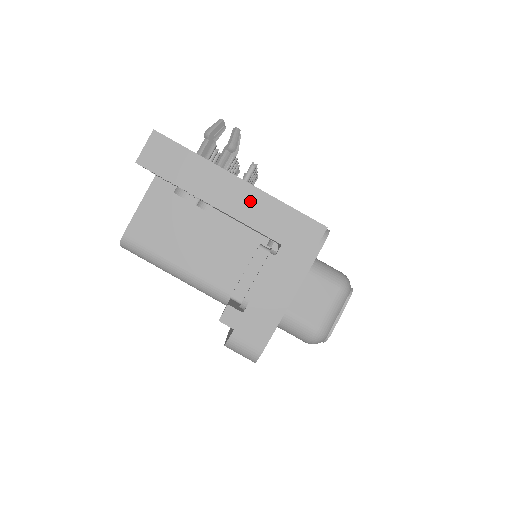
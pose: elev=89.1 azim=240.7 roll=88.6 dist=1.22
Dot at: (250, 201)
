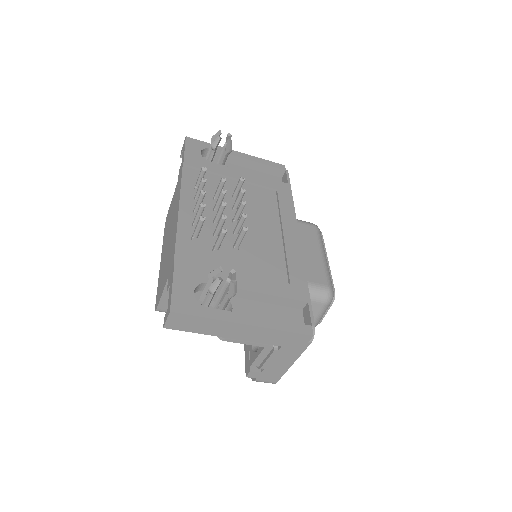
Dot at: (255, 333)
